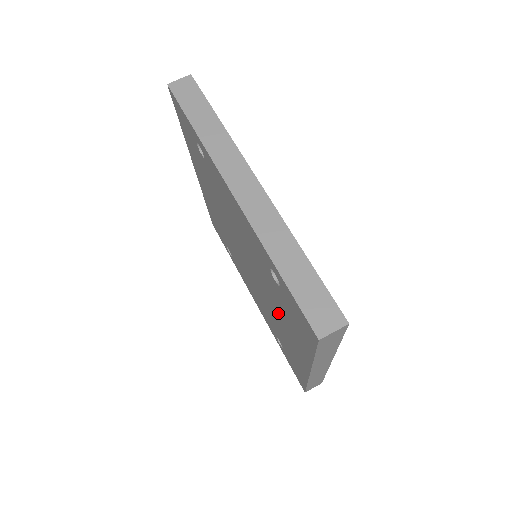
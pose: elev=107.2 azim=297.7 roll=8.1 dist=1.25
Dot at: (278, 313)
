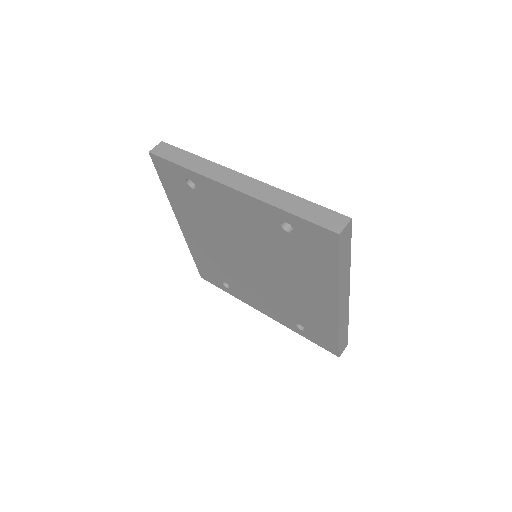
Dot at: (295, 277)
